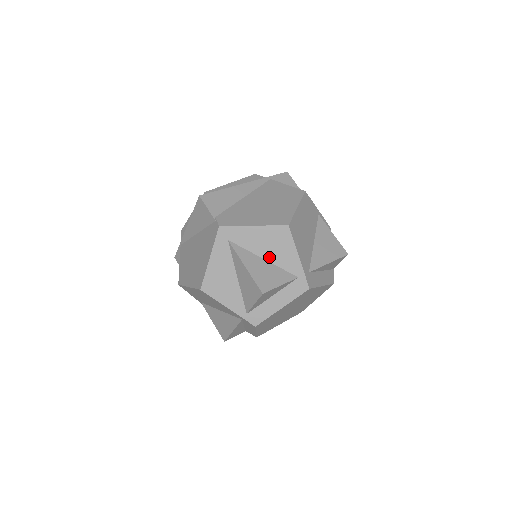
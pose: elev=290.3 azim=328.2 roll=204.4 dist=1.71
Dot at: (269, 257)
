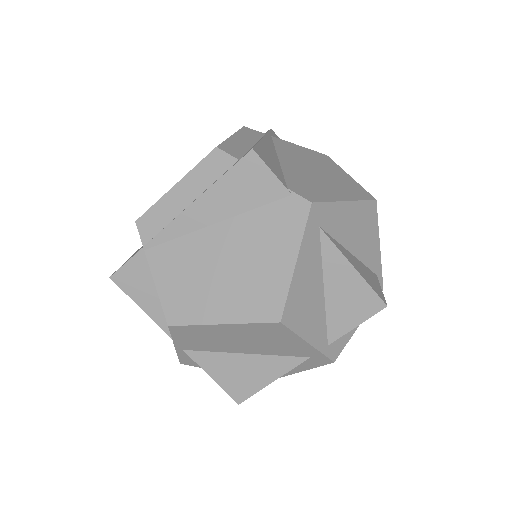
Dot at: (356, 250)
